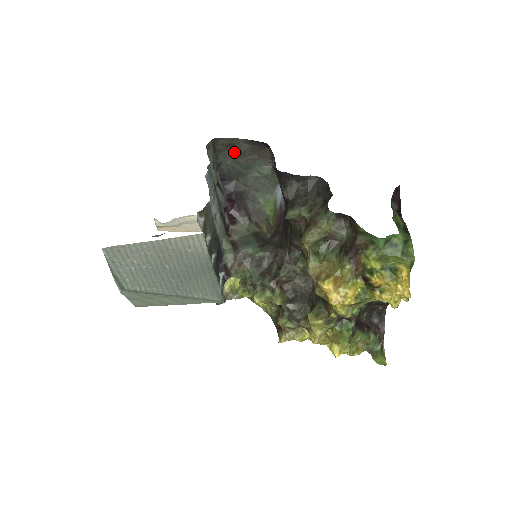
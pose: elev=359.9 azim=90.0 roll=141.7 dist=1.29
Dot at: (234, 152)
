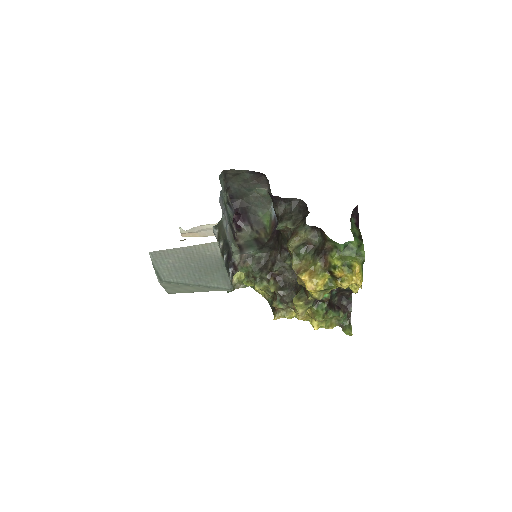
Dot at: (239, 179)
